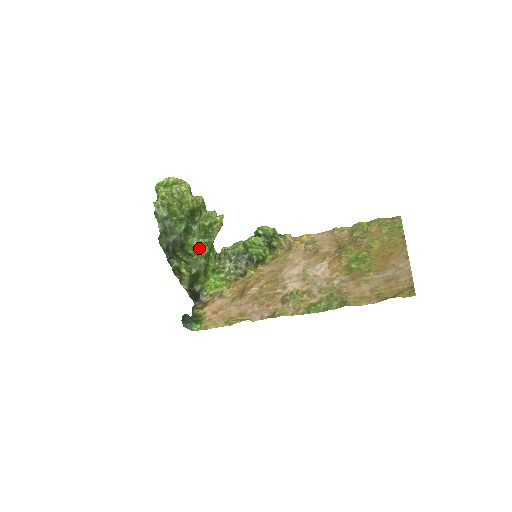
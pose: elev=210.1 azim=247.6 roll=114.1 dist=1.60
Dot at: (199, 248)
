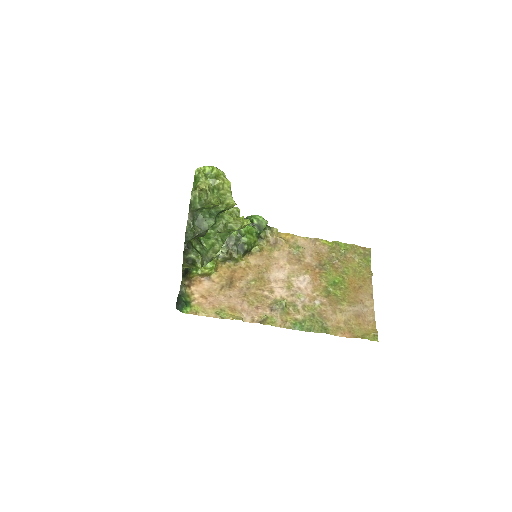
Dot at: (214, 241)
